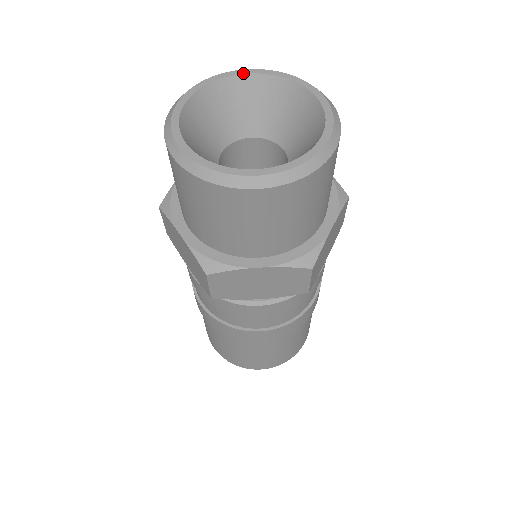
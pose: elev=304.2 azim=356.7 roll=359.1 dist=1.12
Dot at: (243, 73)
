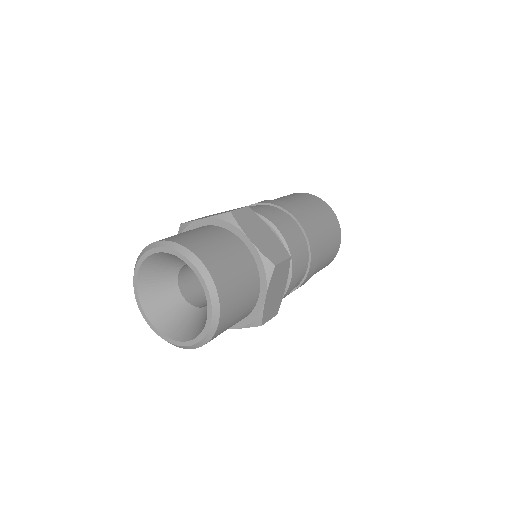
Dot at: (154, 253)
